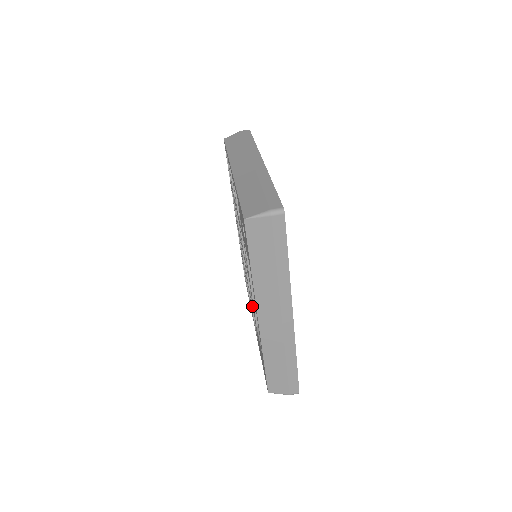
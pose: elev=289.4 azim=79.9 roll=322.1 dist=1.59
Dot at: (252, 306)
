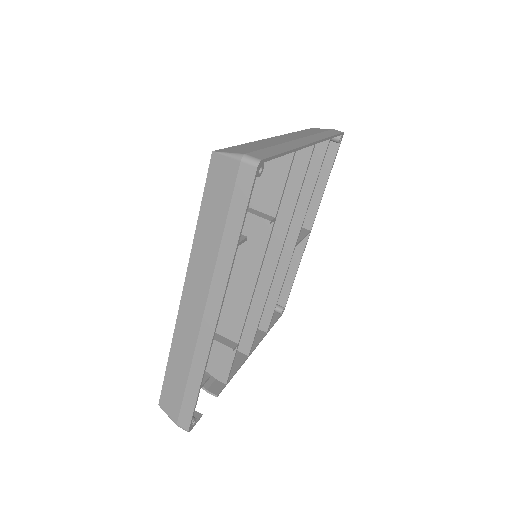
Dot at: occluded
